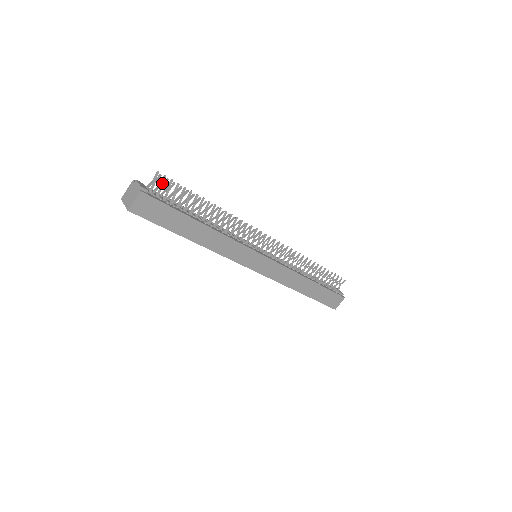
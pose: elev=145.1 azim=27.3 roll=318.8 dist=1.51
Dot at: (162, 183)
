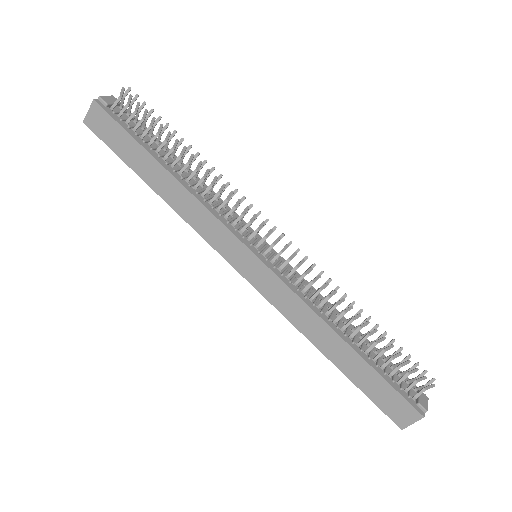
Dot at: (128, 101)
